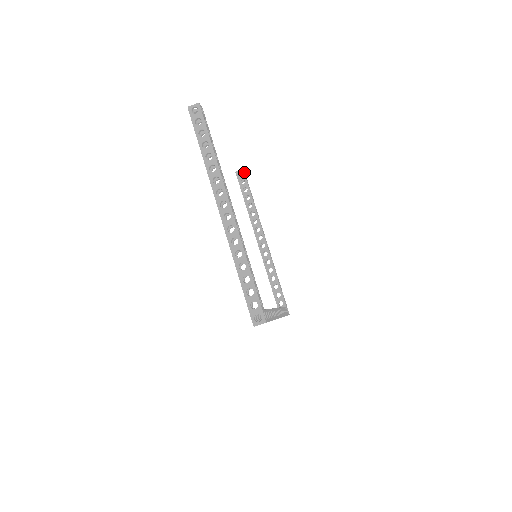
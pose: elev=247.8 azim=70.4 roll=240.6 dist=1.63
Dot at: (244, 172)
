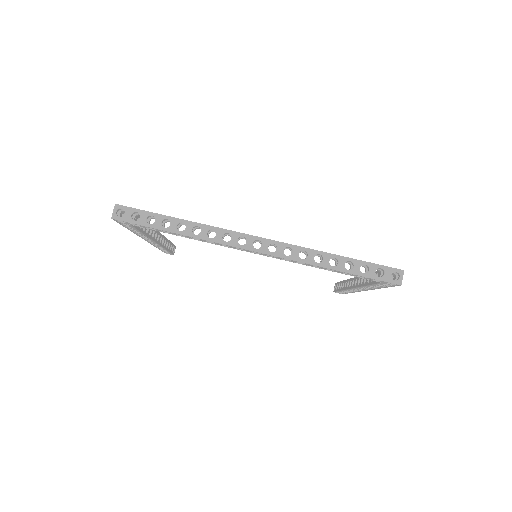
Dot at: occluded
